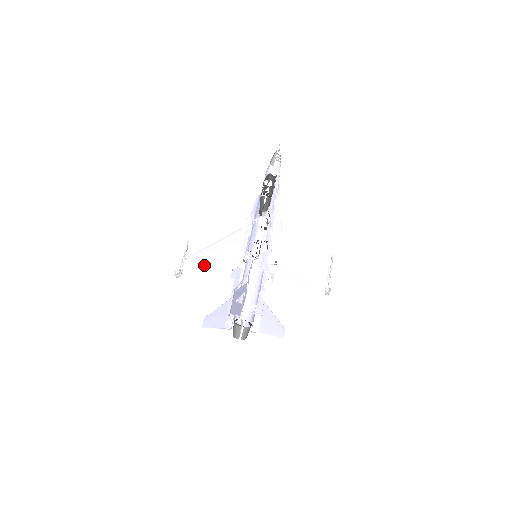
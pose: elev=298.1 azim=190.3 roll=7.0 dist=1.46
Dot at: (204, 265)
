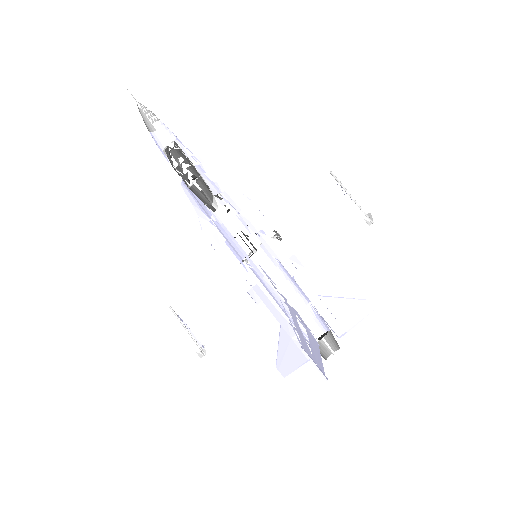
Dot at: (216, 318)
